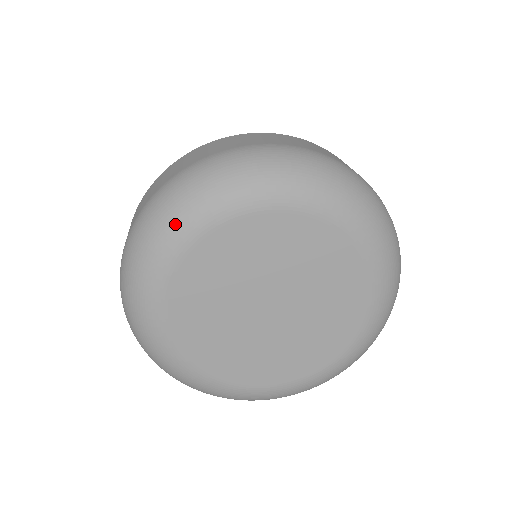
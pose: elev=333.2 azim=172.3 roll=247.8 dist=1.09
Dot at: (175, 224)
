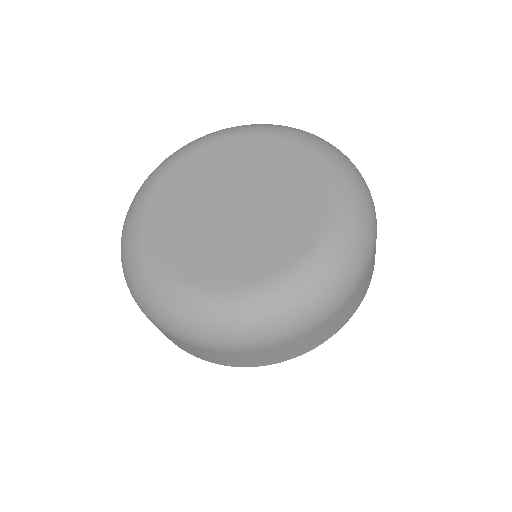
Dot at: (241, 126)
